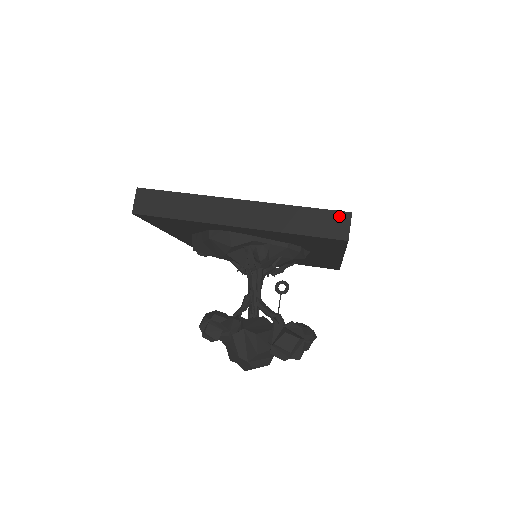
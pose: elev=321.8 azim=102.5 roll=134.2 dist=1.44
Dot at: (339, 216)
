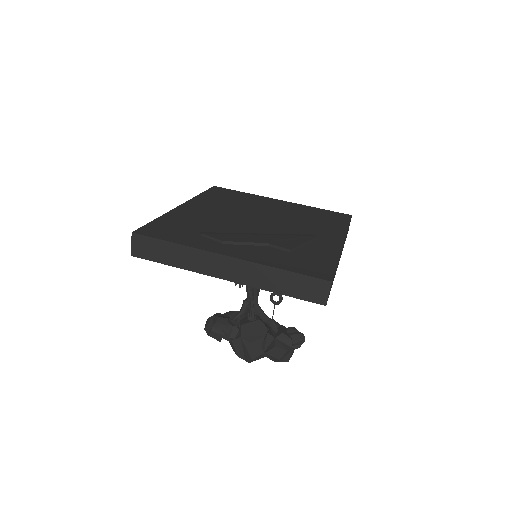
Dot at: (319, 283)
